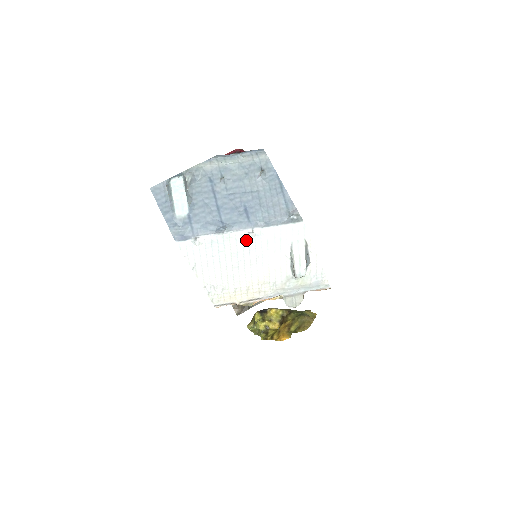
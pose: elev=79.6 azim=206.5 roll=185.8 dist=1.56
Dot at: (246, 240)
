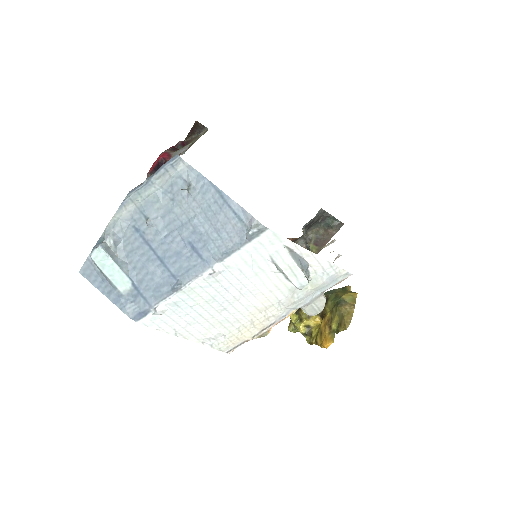
Dot at: (213, 282)
